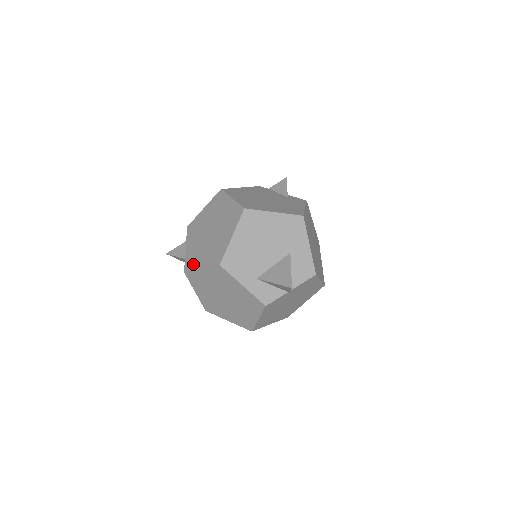
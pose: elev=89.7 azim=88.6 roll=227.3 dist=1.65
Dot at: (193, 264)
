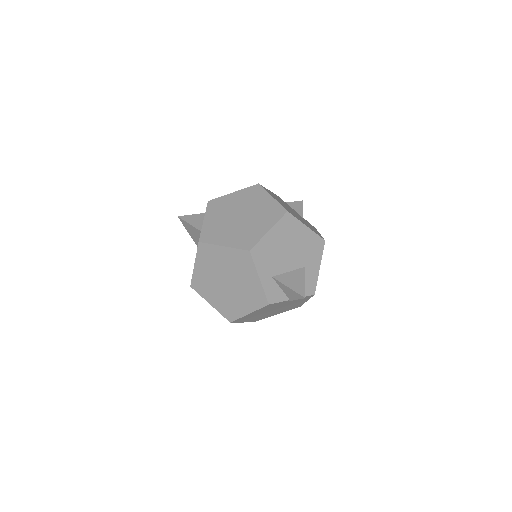
Dot at: (213, 238)
